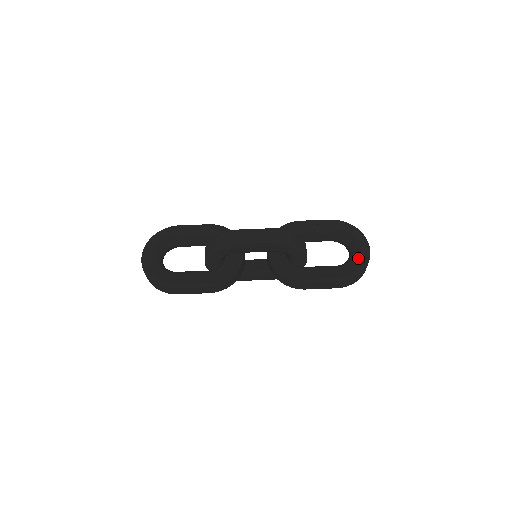
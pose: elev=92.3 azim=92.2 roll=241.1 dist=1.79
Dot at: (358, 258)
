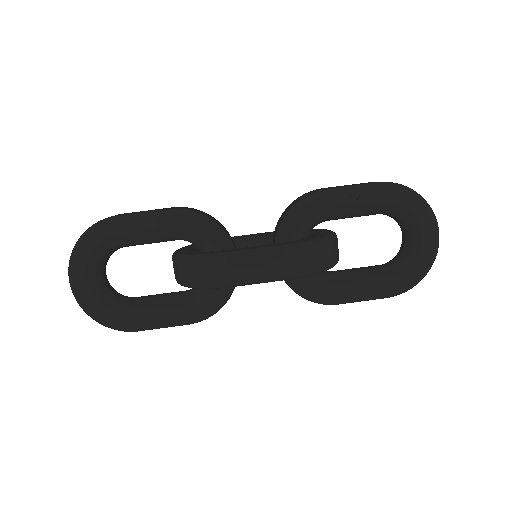
Dot at: (420, 258)
